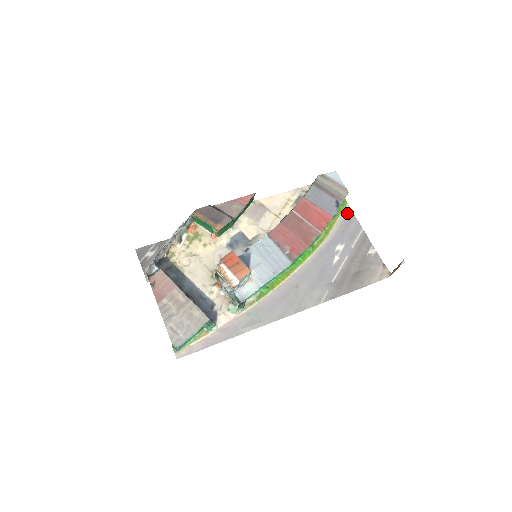
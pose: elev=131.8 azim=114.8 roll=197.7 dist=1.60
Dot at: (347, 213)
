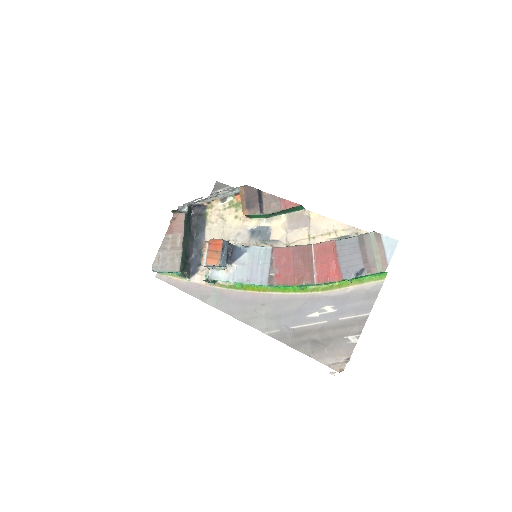
Dot at: (373, 287)
